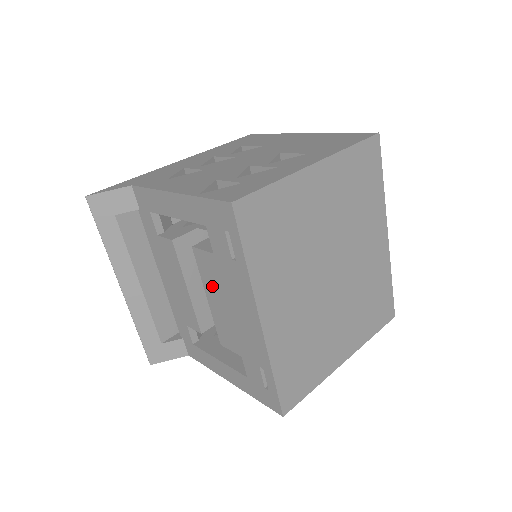
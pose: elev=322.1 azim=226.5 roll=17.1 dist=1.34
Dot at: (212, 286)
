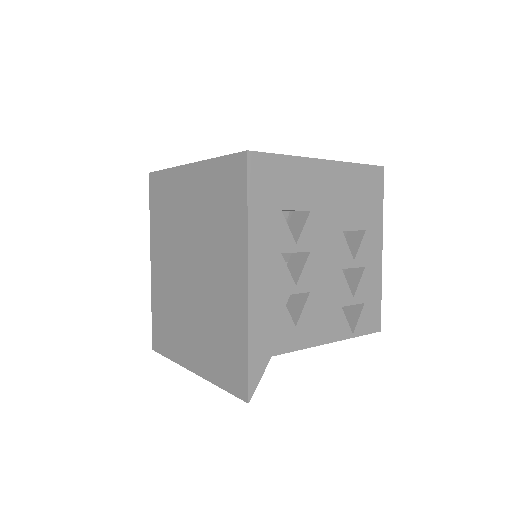
Dot at: occluded
